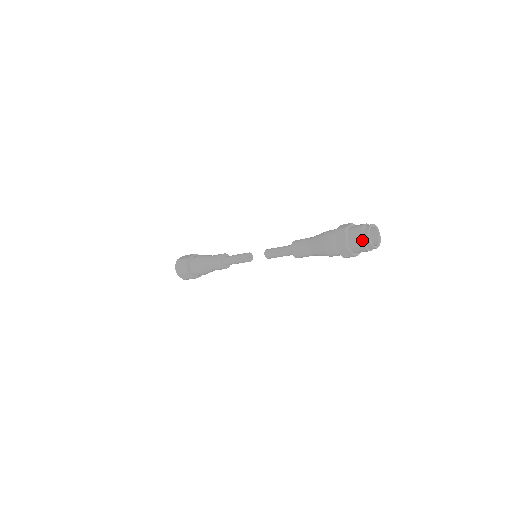
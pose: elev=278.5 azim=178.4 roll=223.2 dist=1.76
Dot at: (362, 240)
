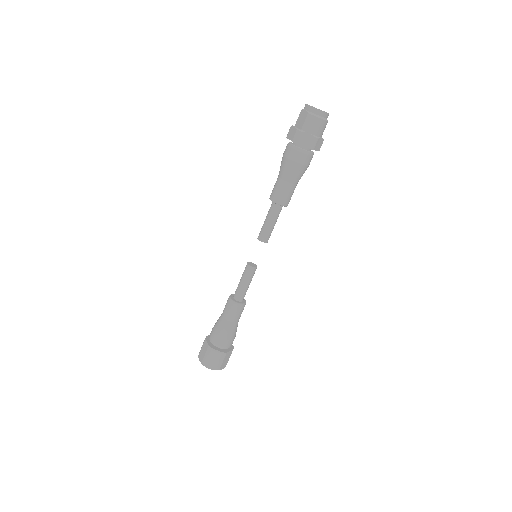
Dot at: (306, 113)
